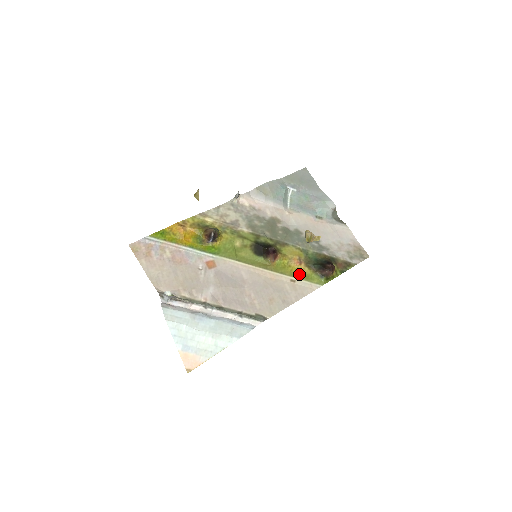
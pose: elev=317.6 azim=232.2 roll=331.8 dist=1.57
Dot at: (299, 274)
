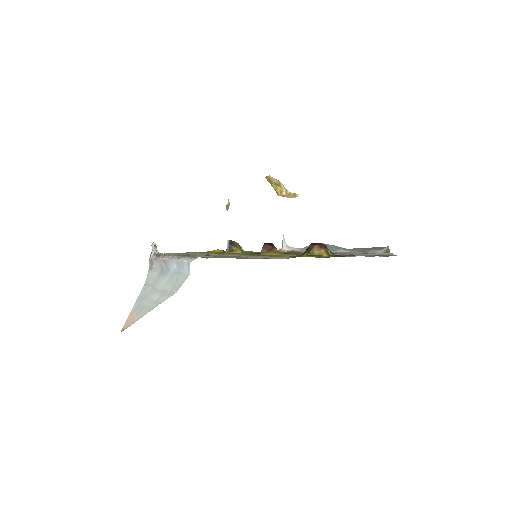
Dot at: occluded
